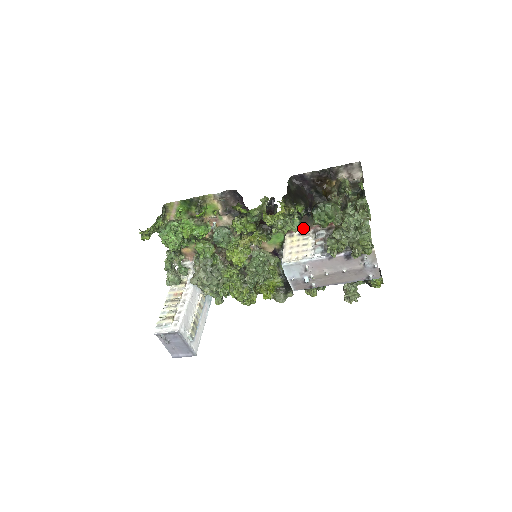
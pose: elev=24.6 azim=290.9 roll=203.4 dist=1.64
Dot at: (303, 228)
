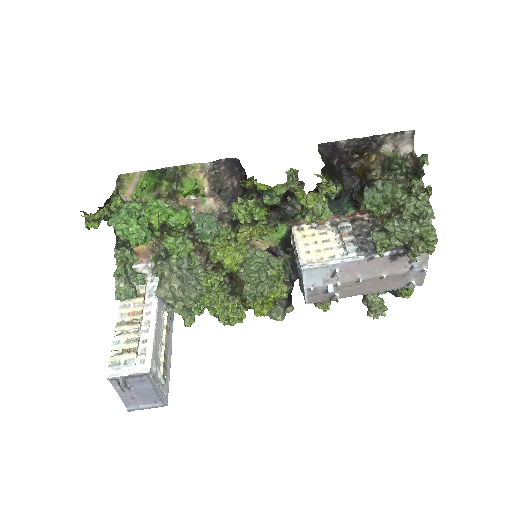
Dot at: occluded
